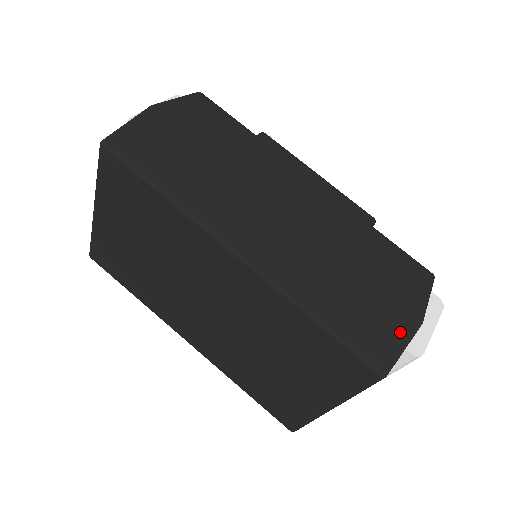
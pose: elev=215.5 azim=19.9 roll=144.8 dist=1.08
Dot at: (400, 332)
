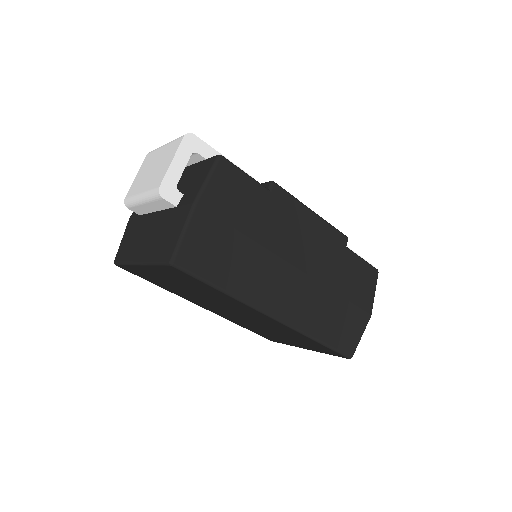
Dot at: (360, 329)
